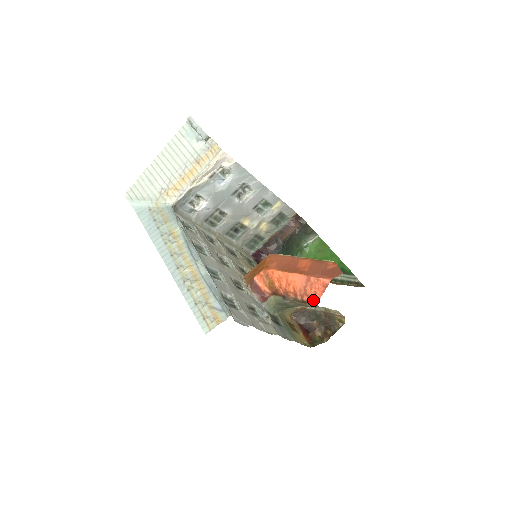
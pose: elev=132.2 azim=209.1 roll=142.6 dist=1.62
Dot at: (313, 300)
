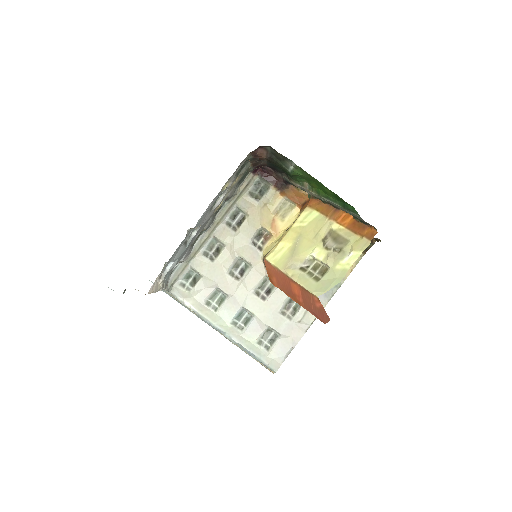
Dot at: occluded
